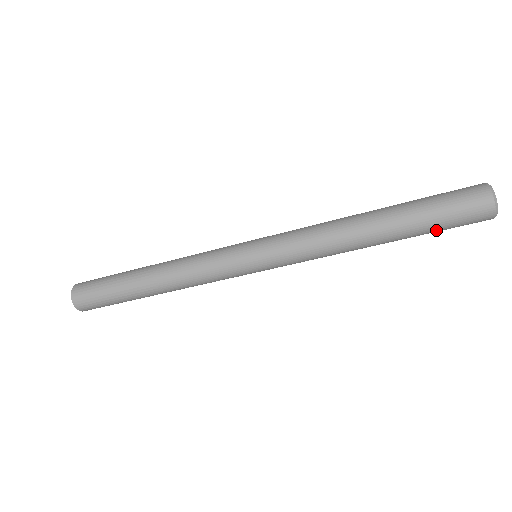
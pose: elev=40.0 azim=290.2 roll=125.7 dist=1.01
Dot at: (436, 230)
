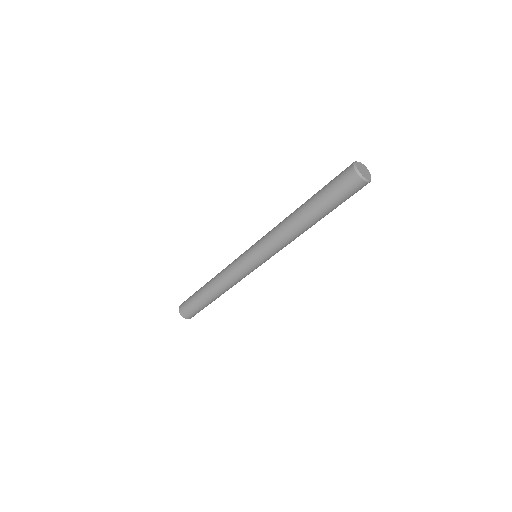
Dot at: occluded
